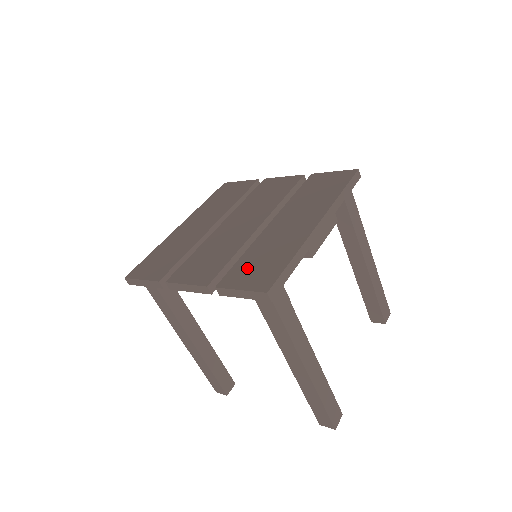
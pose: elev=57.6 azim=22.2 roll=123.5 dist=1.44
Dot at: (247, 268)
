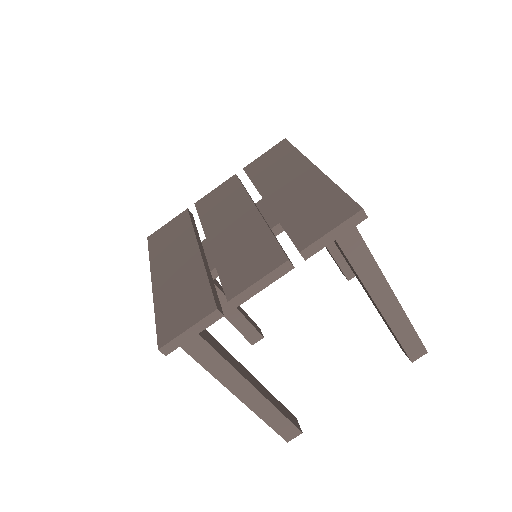
Dot at: (307, 223)
